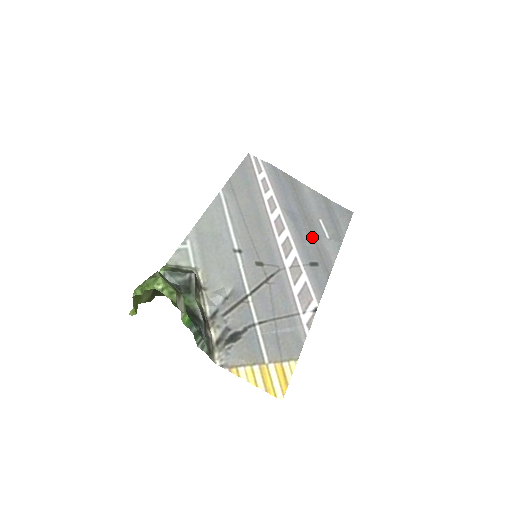
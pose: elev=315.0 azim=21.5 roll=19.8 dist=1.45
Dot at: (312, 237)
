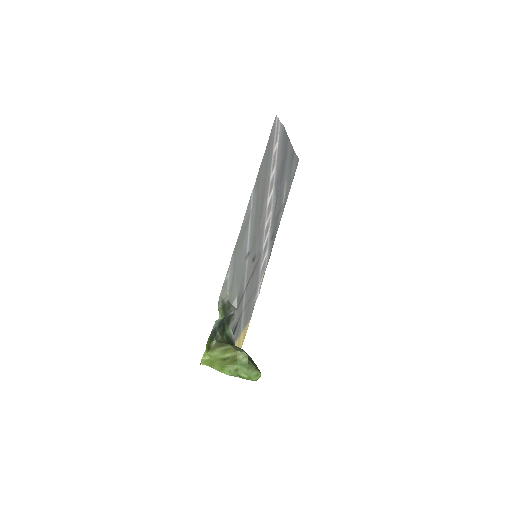
Dot at: (279, 208)
